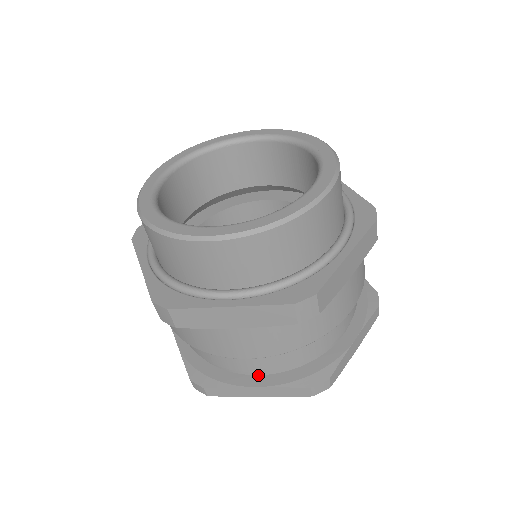
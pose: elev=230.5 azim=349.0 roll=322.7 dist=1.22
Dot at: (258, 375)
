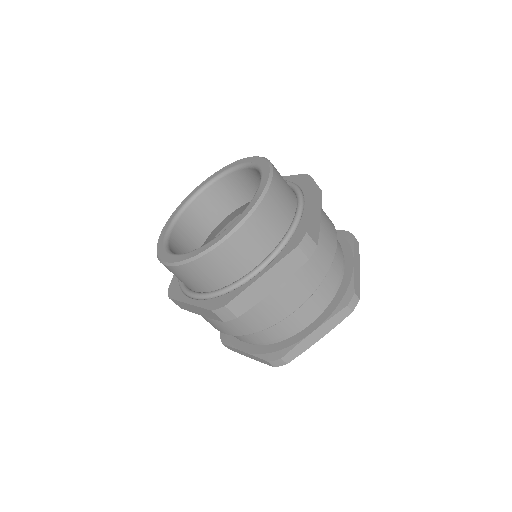
Dot at: (310, 325)
